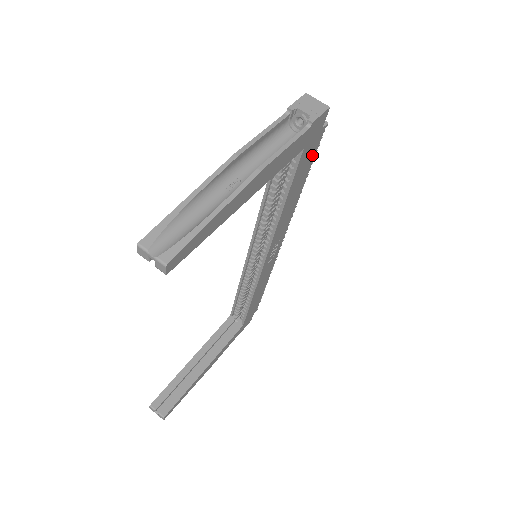
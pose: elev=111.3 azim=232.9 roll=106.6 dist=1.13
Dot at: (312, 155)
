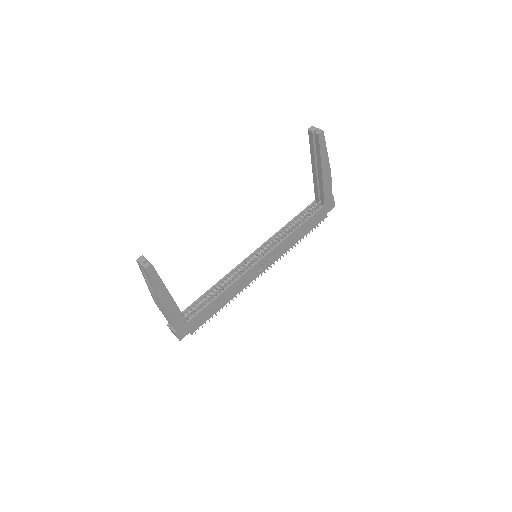
Dot at: (316, 223)
